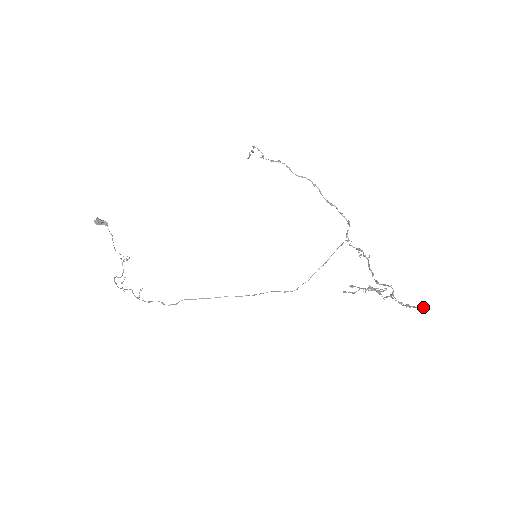
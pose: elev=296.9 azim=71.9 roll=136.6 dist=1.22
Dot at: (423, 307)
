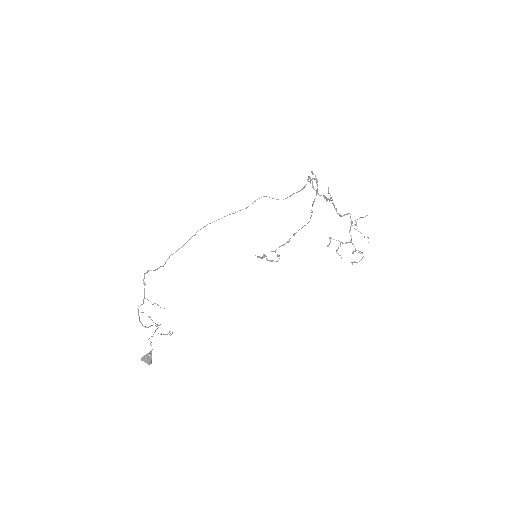
Dot at: occluded
